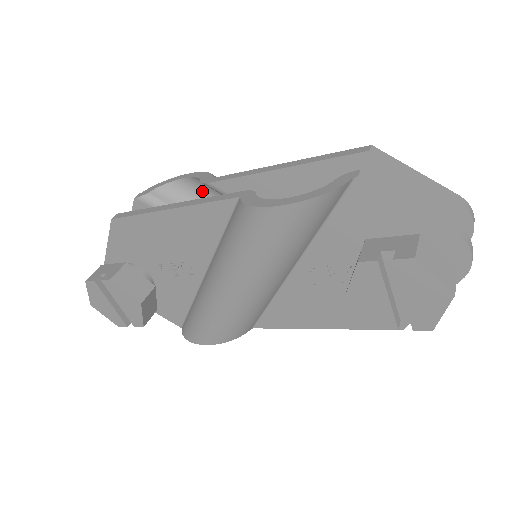
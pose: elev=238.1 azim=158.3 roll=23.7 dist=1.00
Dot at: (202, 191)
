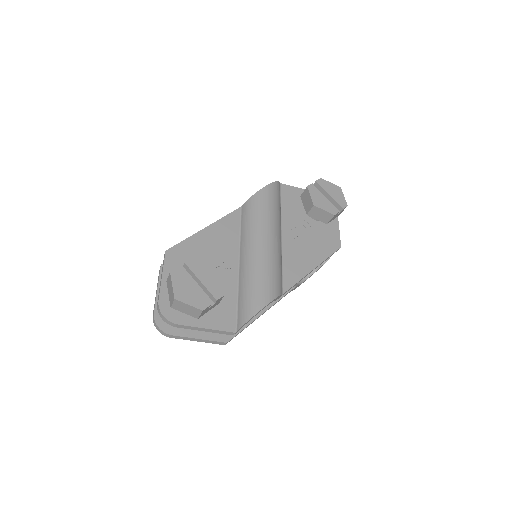
Dot at: occluded
